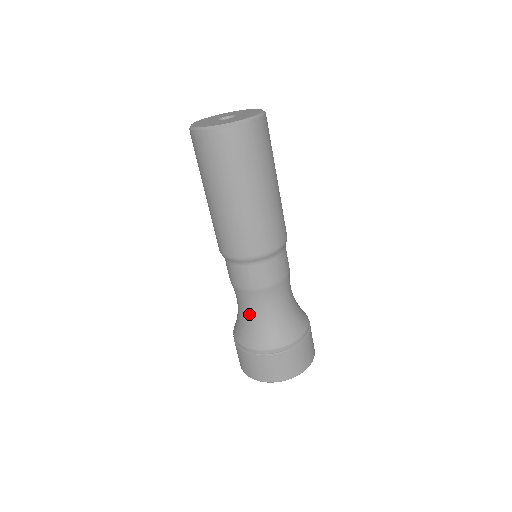
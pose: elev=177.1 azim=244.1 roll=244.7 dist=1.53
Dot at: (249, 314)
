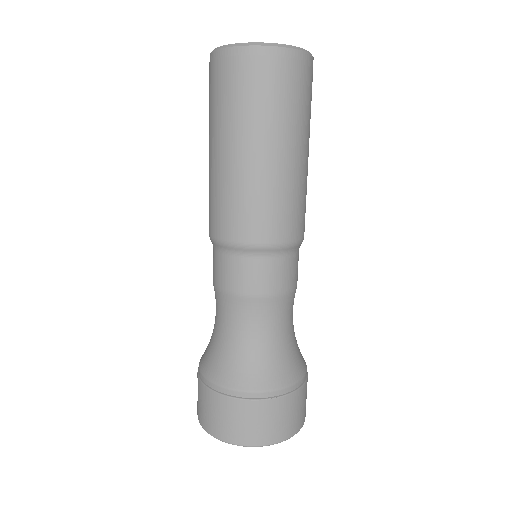
Dot at: (256, 338)
